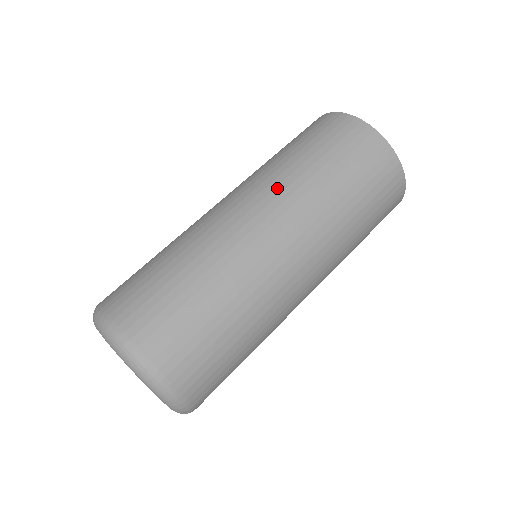
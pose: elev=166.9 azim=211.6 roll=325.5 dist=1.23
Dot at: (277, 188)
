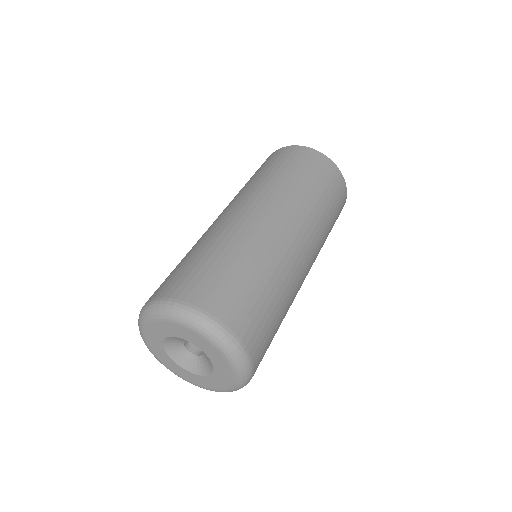
Dot at: (236, 197)
